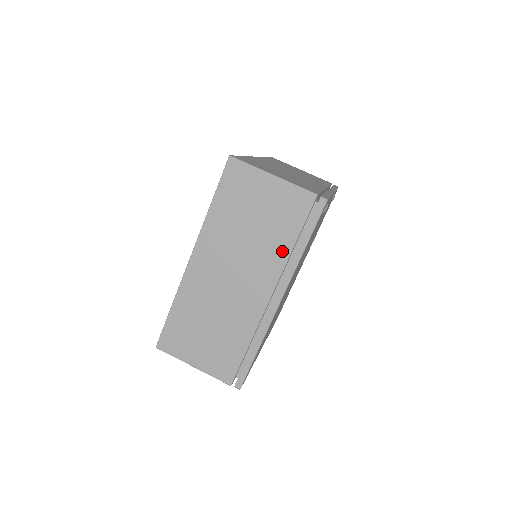
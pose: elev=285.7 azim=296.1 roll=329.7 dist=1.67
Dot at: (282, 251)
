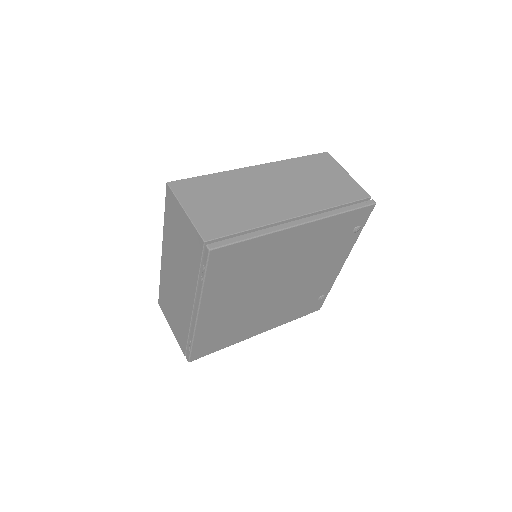
Dot at: (326, 203)
